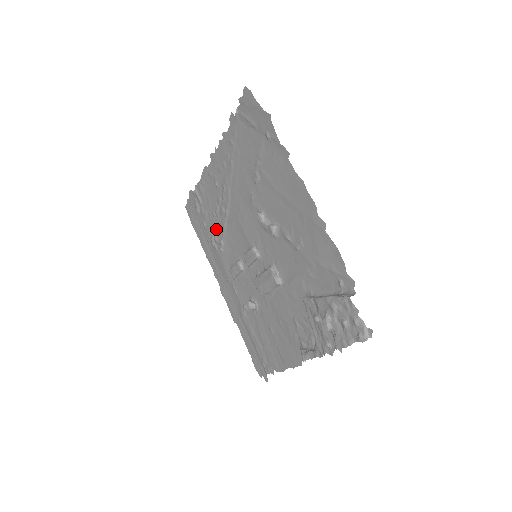
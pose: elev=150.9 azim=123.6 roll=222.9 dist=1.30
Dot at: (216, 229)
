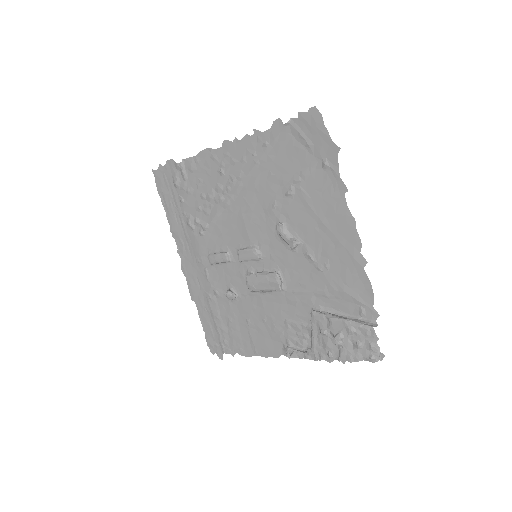
Dot at: (201, 211)
